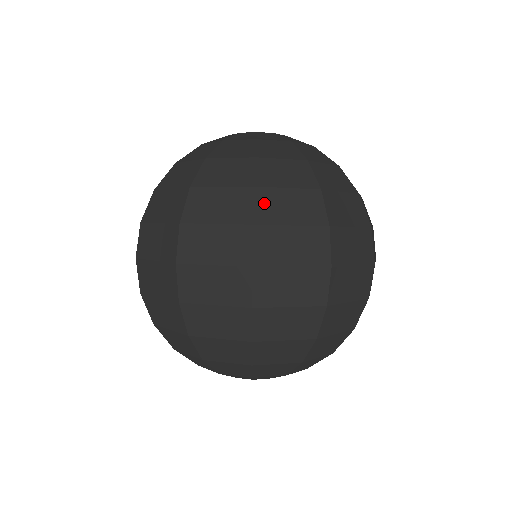
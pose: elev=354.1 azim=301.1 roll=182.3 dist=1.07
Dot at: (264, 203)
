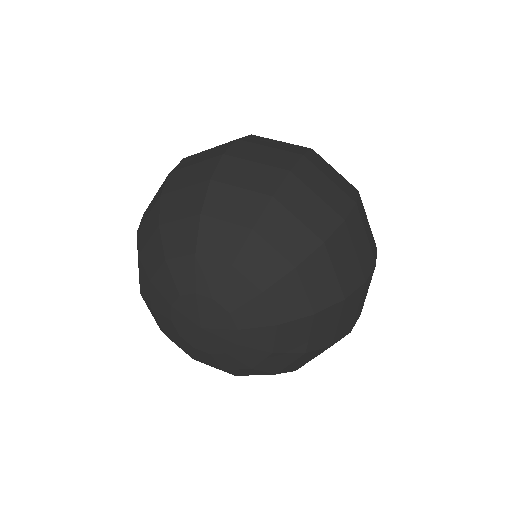
Dot at: occluded
